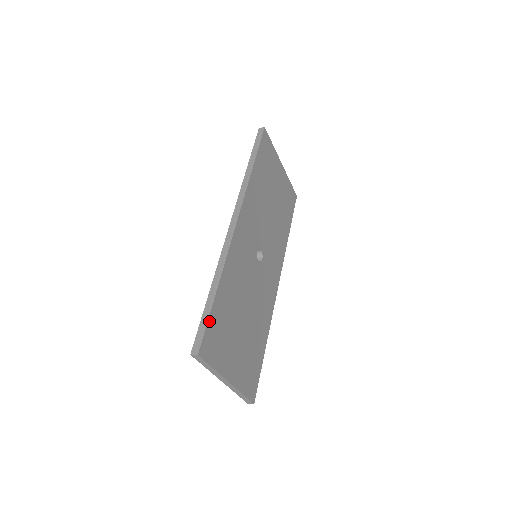
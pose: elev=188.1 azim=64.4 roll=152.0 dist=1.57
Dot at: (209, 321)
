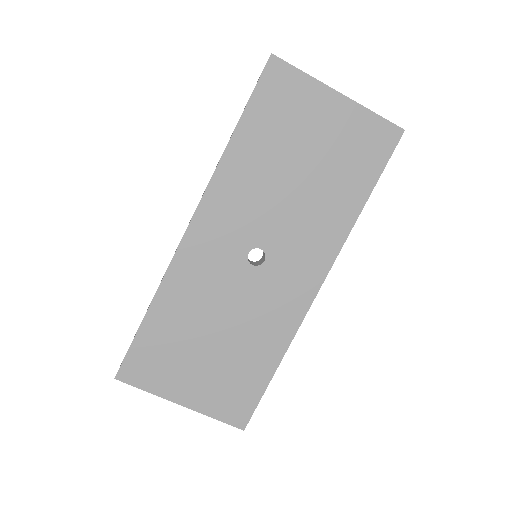
Dot at: (133, 346)
